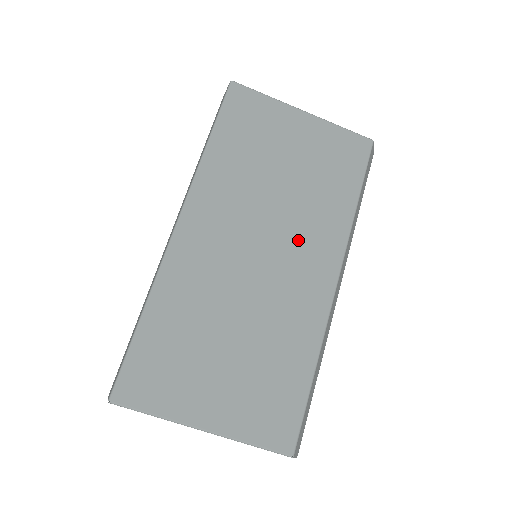
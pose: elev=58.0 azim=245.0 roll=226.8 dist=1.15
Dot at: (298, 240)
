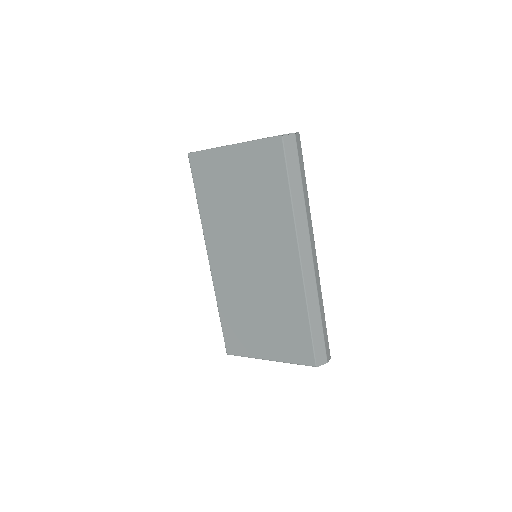
Dot at: (266, 241)
